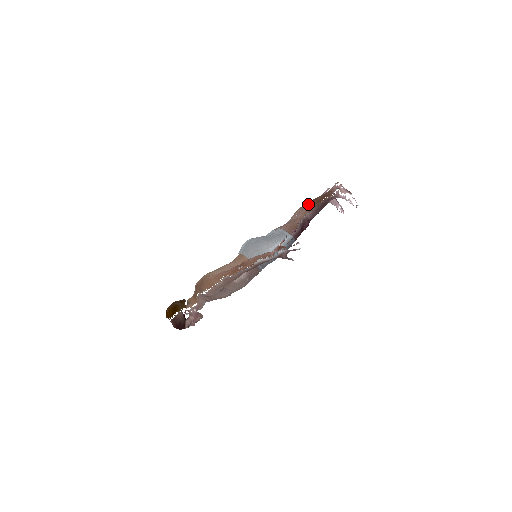
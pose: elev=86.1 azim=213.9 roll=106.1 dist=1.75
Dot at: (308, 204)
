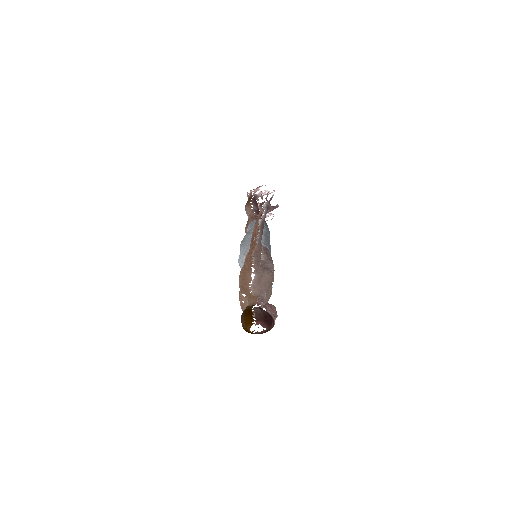
Dot at: (246, 205)
